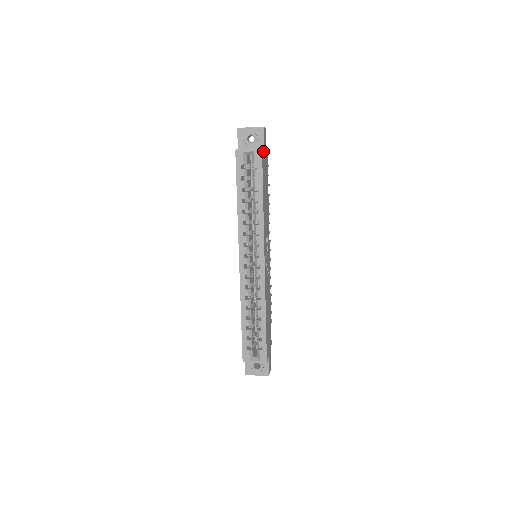
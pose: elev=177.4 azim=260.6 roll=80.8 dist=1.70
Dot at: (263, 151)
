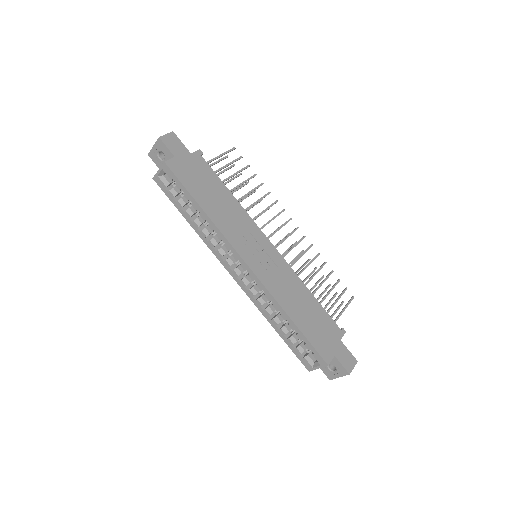
Dot at: (173, 160)
